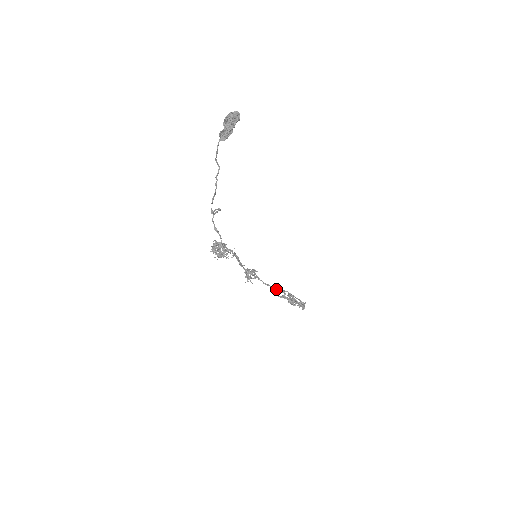
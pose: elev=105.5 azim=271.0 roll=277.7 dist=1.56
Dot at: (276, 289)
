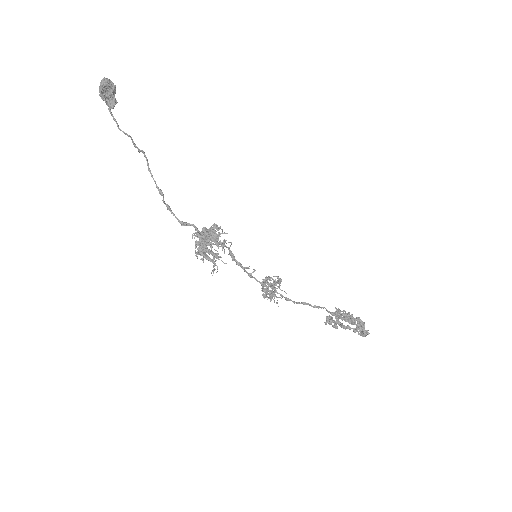
Dot at: (316, 307)
